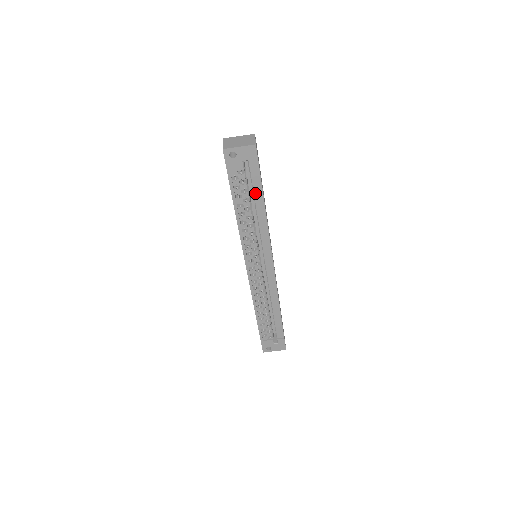
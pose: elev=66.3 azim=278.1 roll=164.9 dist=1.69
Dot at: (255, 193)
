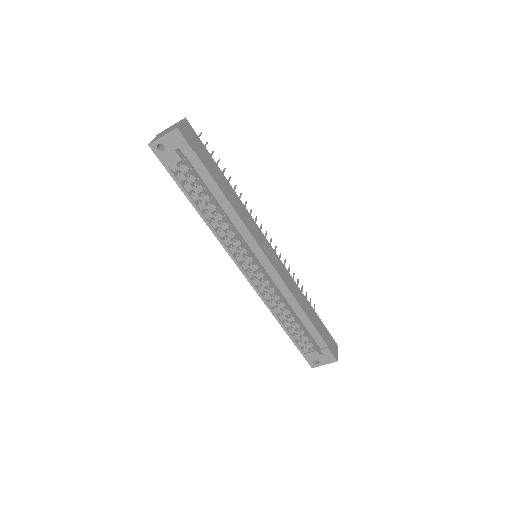
Dot at: (206, 183)
